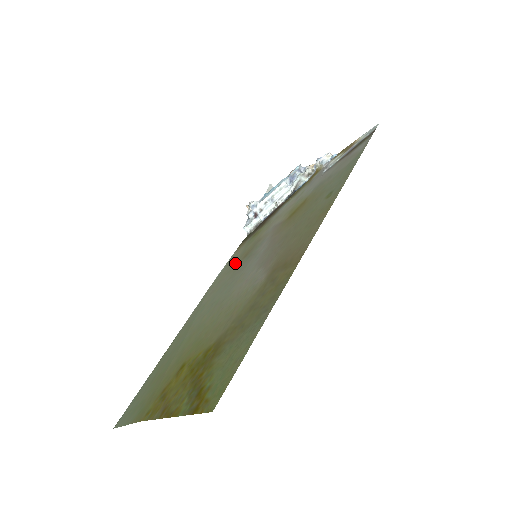
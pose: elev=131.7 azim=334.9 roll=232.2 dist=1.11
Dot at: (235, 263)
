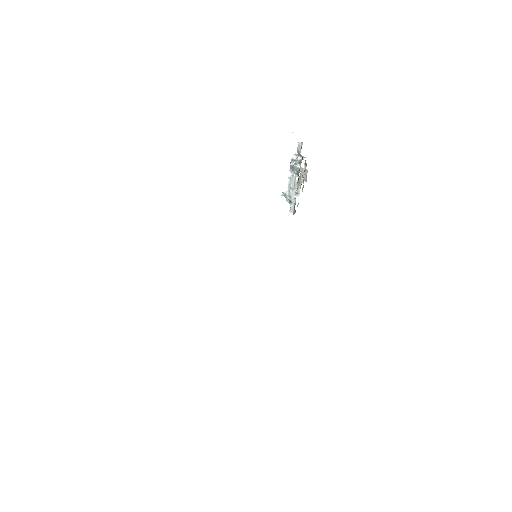
Dot at: occluded
